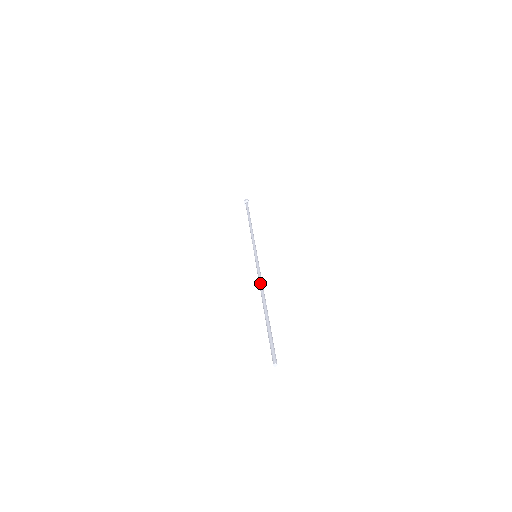
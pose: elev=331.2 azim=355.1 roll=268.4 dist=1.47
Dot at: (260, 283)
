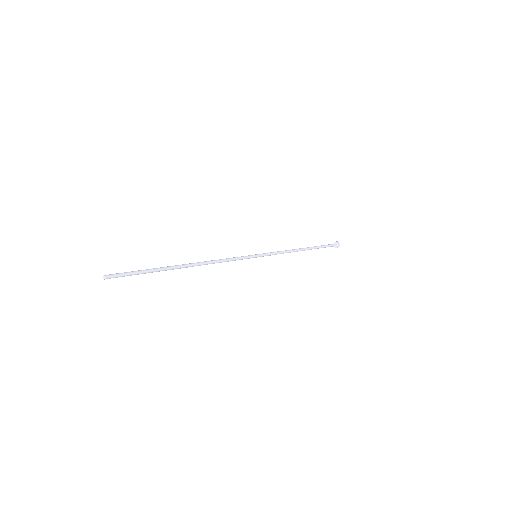
Dot at: (213, 261)
